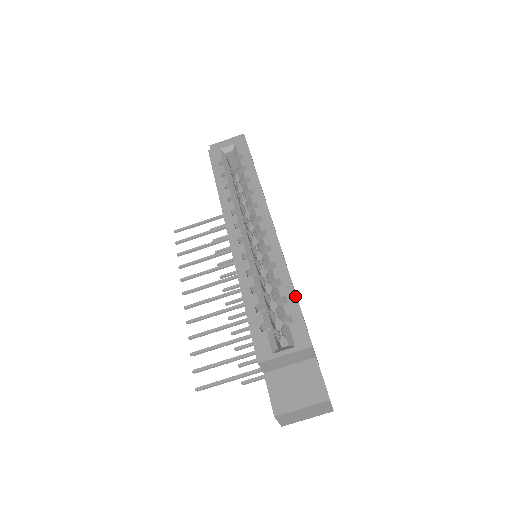
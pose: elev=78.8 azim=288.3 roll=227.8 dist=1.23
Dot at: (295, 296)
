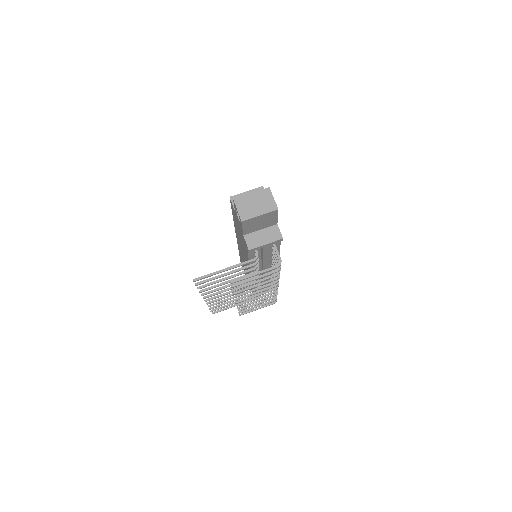
Dot at: occluded
